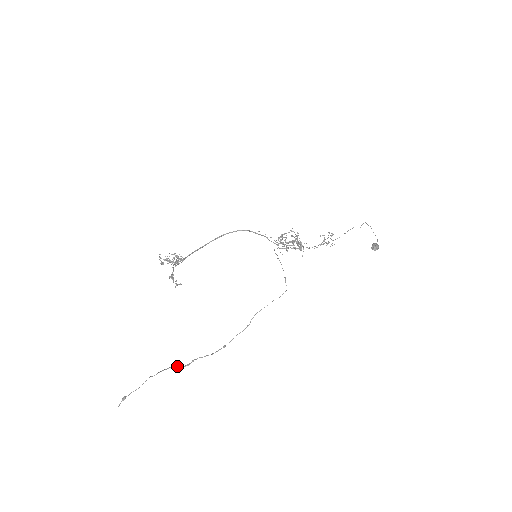
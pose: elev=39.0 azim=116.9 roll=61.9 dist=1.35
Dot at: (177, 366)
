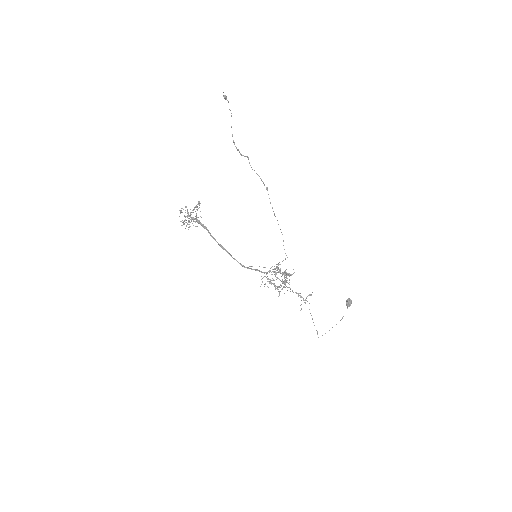
Dot at: (239, 152)
